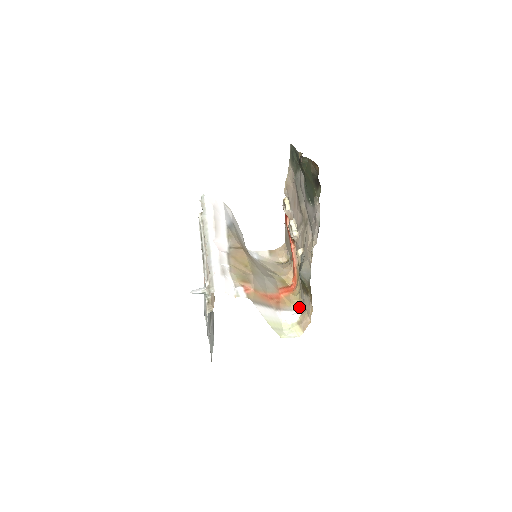
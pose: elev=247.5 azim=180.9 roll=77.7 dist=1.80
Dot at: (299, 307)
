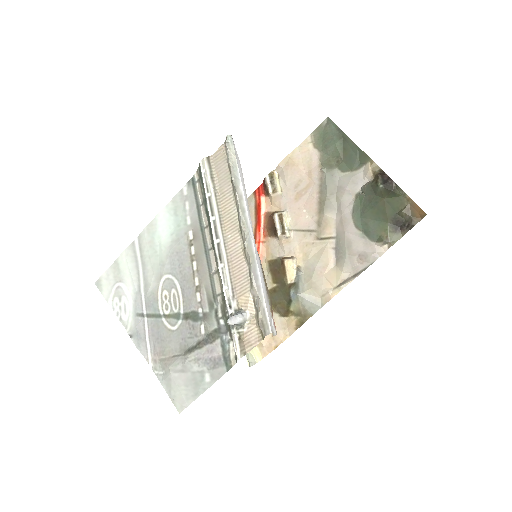
Dot at: occluded
